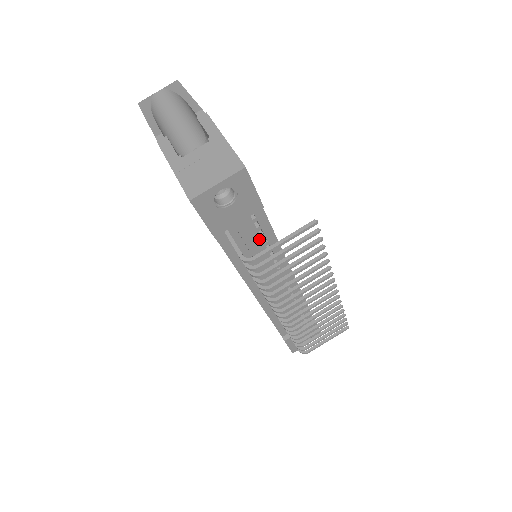
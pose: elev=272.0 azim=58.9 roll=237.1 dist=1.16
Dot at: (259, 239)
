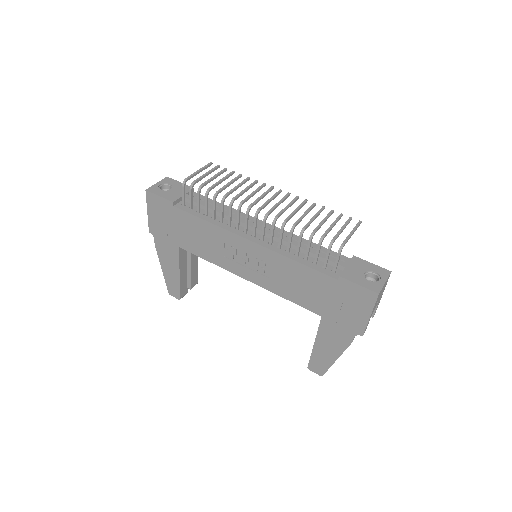
Dot at: occluded
